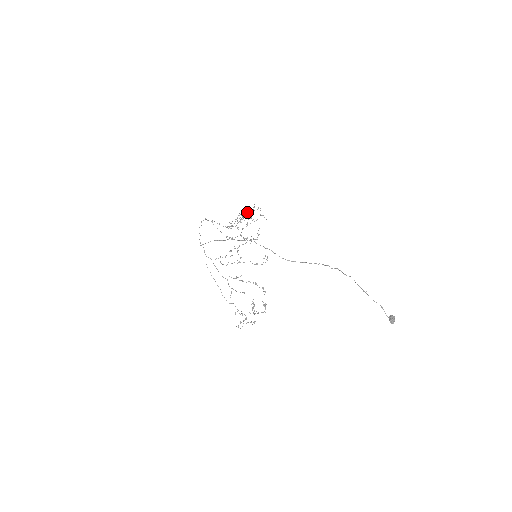
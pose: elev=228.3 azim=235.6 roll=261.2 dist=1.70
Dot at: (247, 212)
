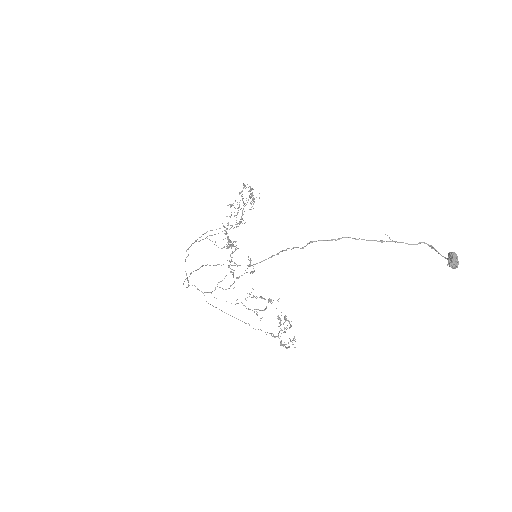
Dot at: occluded
